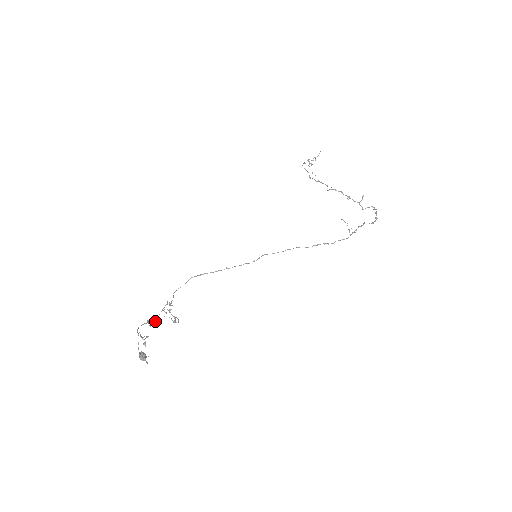
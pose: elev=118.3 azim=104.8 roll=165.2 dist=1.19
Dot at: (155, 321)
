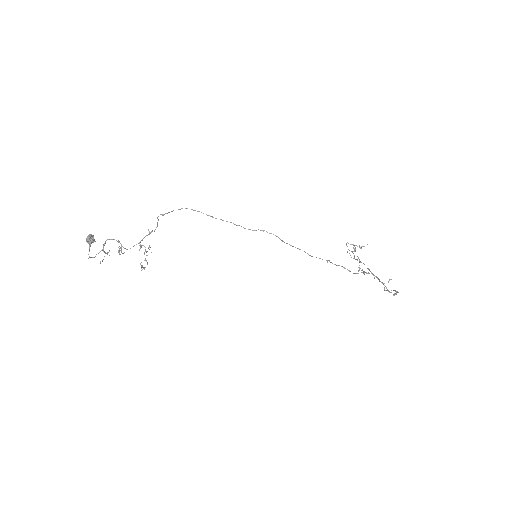
Dot at: (126, 249)
